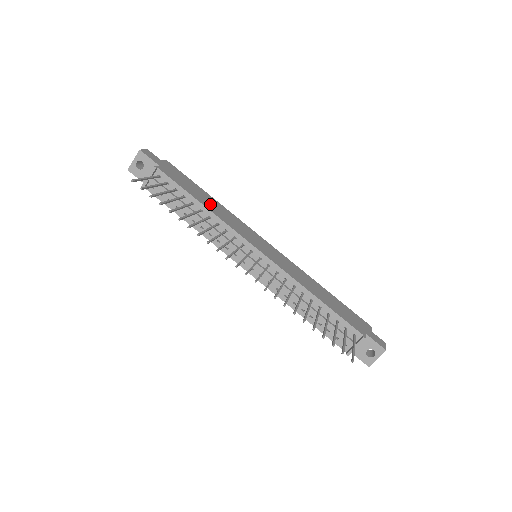
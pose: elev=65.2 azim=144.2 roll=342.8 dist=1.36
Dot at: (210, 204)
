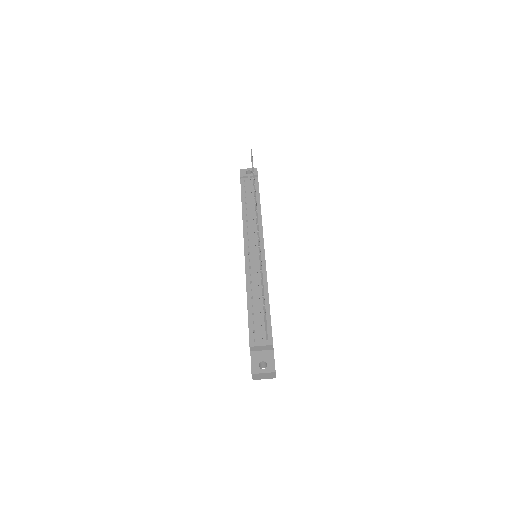
Dot at: occluded
